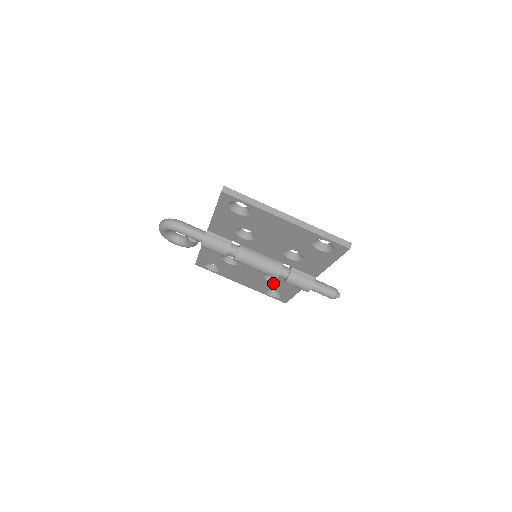
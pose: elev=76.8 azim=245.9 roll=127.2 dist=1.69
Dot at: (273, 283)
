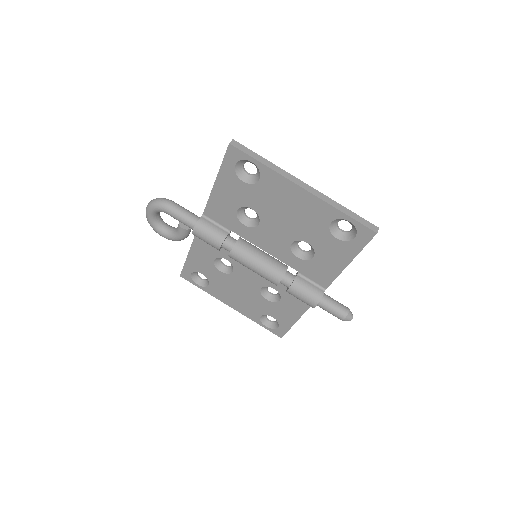
Dot at: (271, 303)
